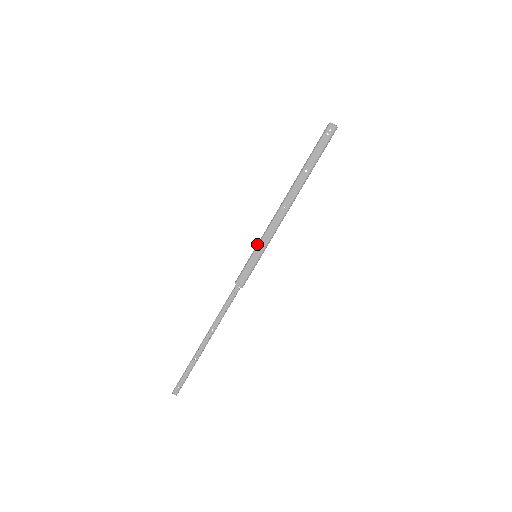
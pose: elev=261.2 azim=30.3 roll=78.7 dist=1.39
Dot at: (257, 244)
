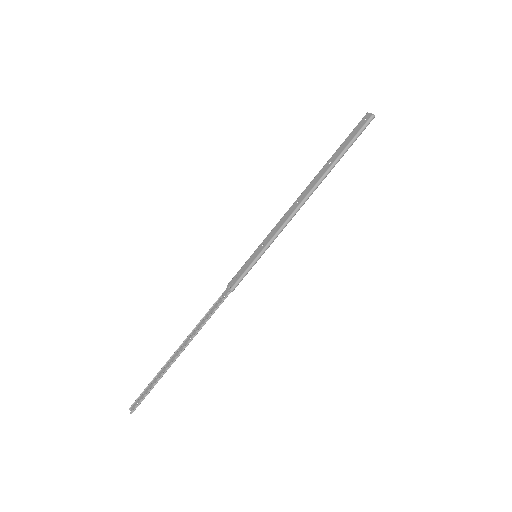
Dot at: (261, 243)
